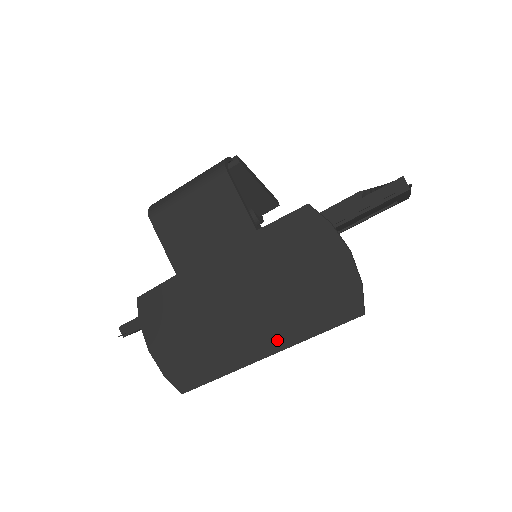
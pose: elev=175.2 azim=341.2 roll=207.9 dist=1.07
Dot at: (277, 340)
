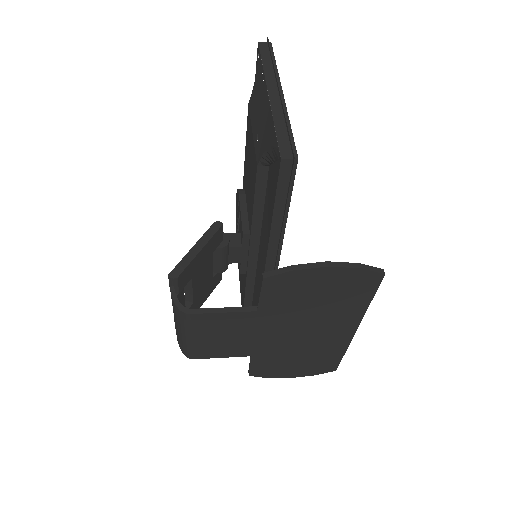
Dot at: (351, 323)
